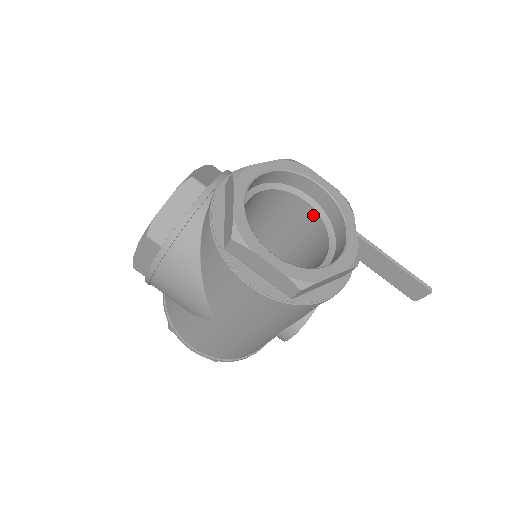
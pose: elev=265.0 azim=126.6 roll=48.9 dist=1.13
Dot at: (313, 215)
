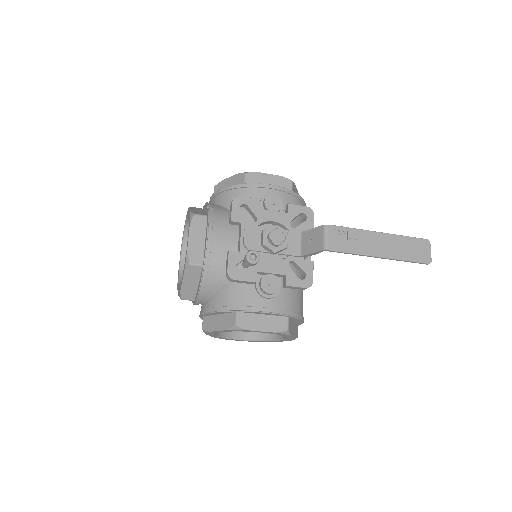
Dot at: occluded
